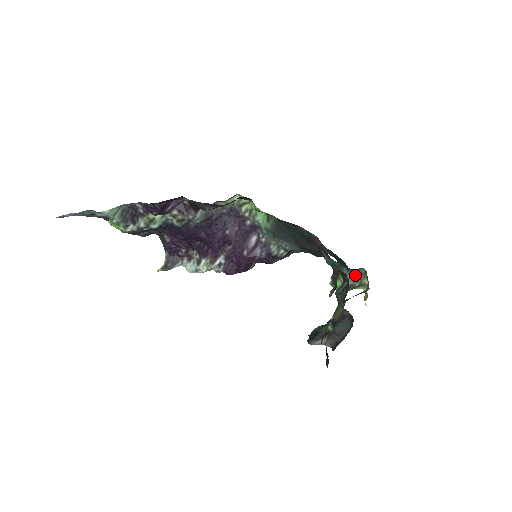
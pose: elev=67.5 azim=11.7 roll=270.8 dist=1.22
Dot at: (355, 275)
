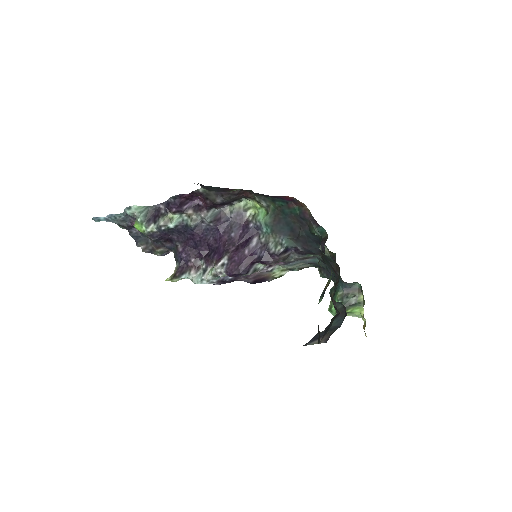
Dot at: (350, 292)
